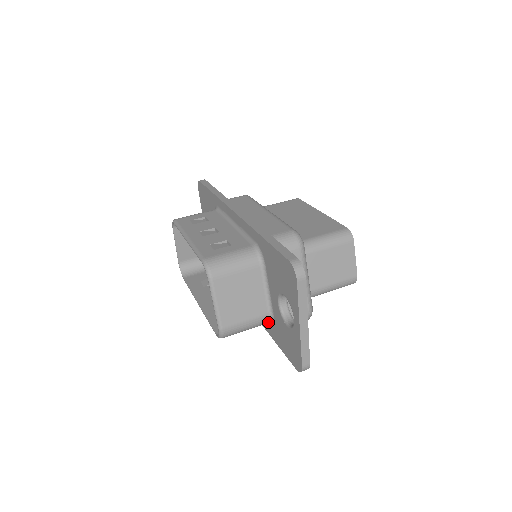
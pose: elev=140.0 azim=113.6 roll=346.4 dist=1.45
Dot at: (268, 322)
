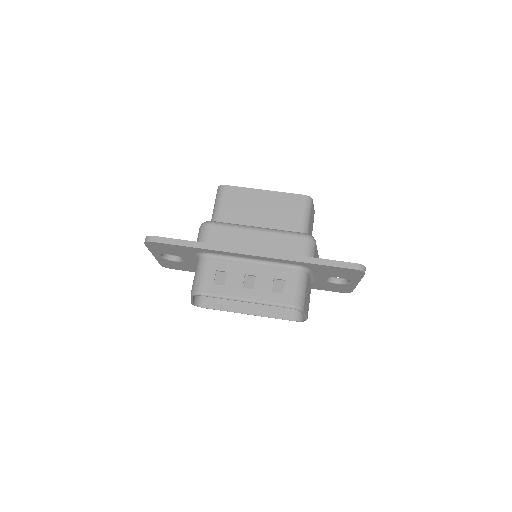
Dot at: occluded
